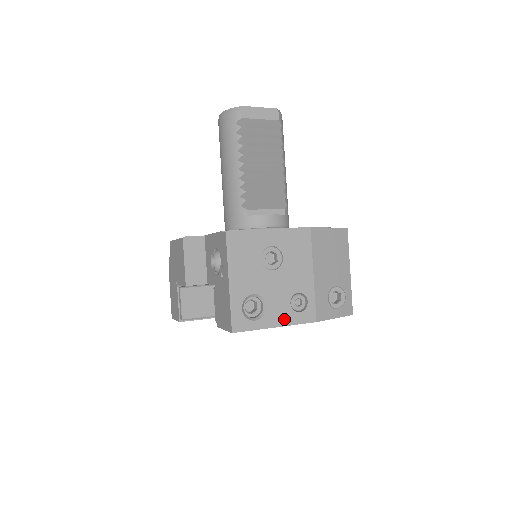
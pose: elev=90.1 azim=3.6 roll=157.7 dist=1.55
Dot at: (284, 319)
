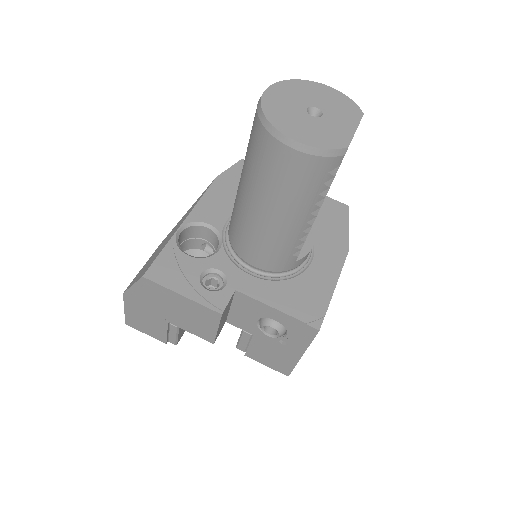
Dot at: occluded
